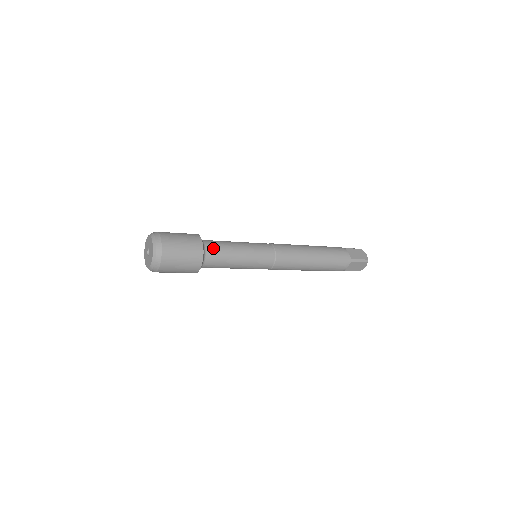
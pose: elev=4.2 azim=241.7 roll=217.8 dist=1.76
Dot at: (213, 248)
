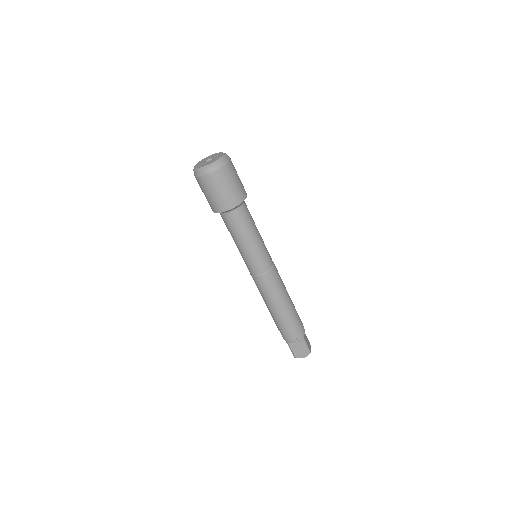
Dot at: (247, 210)
